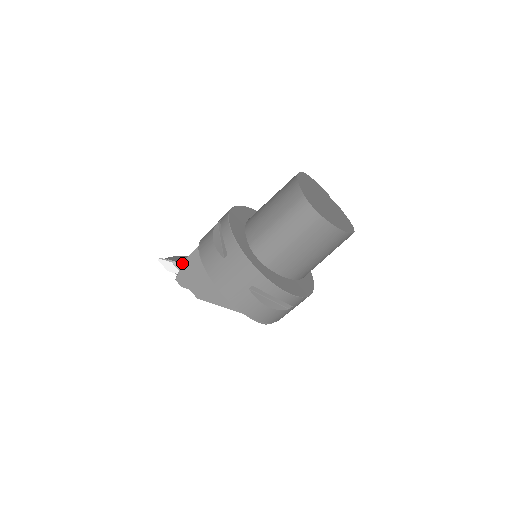
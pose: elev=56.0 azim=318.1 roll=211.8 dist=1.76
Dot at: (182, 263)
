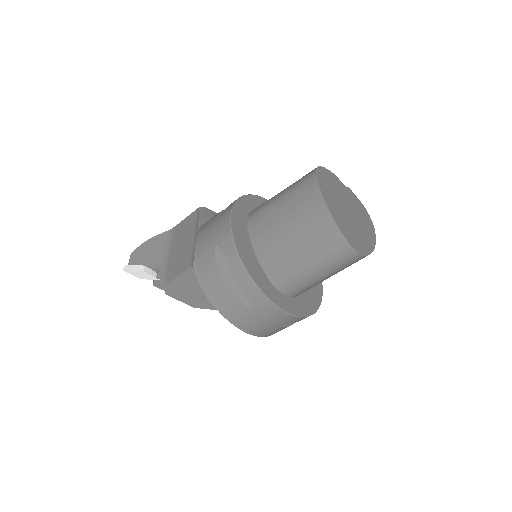
Dot at: (168, 283)
